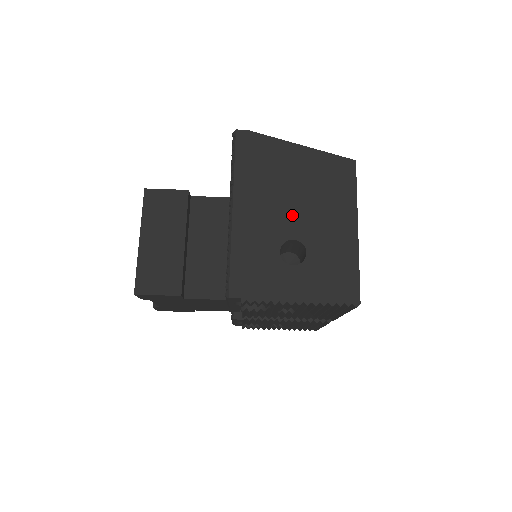
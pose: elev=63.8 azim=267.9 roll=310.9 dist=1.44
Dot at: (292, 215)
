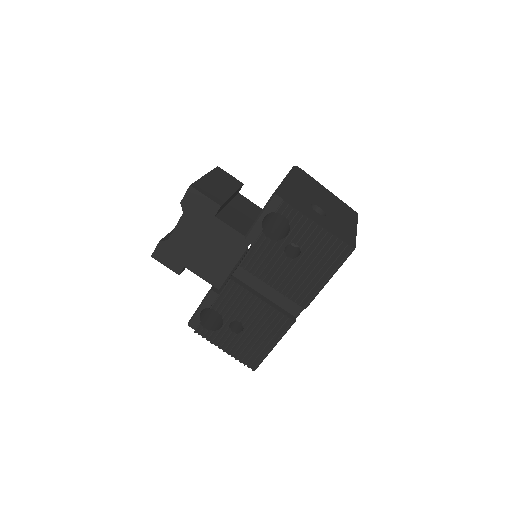
Dot at: (320, 201)
